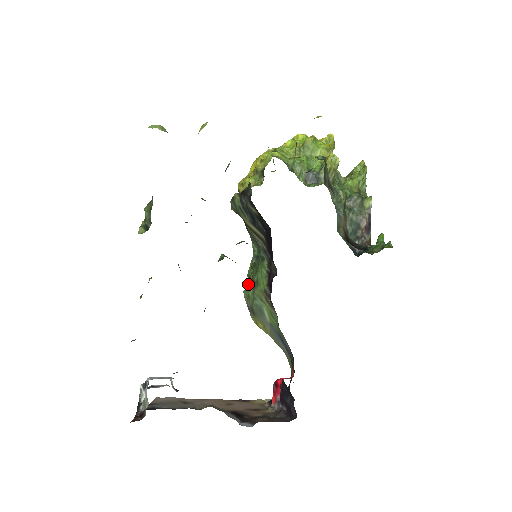
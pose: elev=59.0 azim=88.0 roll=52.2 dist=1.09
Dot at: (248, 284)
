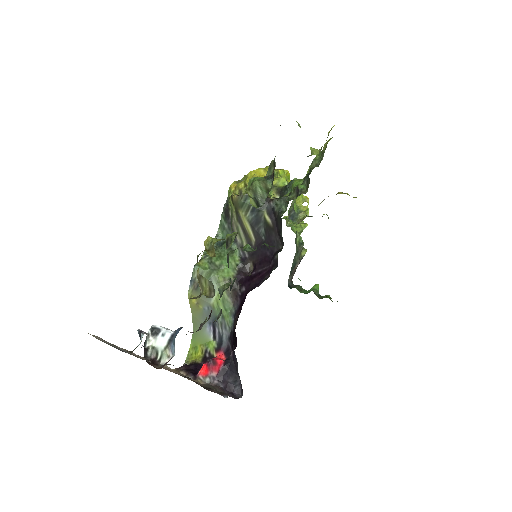
Dot at: (202, 261)
